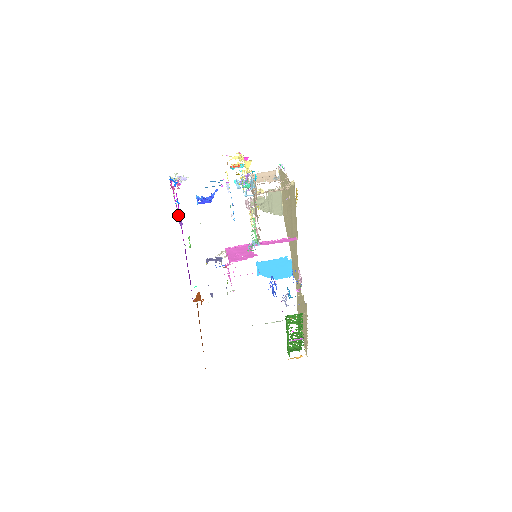
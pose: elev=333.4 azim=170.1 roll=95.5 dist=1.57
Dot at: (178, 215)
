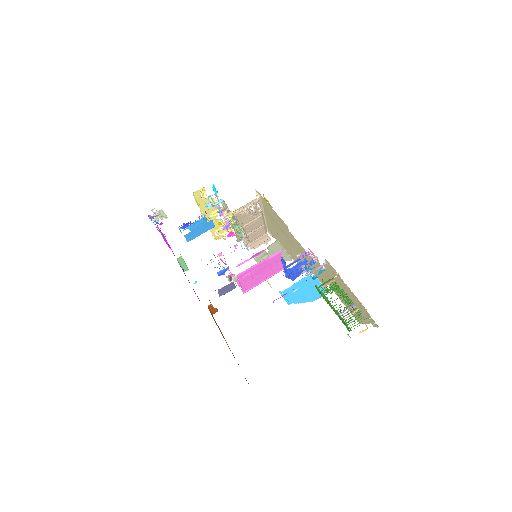
Dot at: (160, 232)
